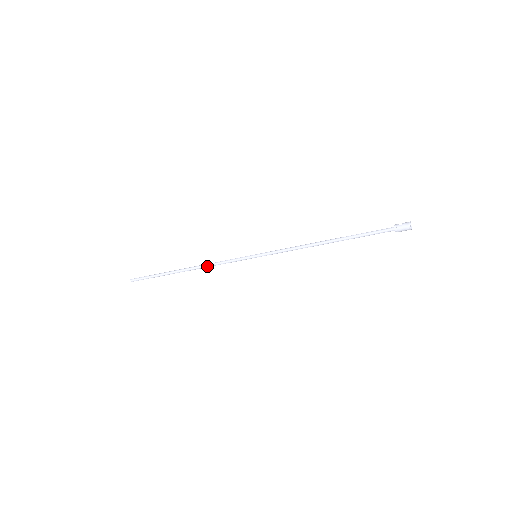
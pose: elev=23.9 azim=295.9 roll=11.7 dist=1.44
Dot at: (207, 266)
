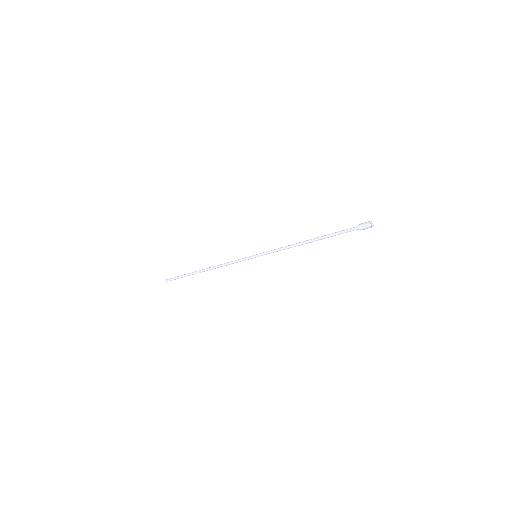
Dot at: (220, 265)
